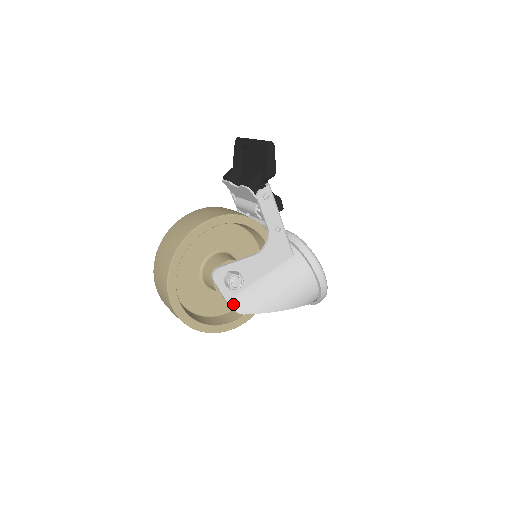
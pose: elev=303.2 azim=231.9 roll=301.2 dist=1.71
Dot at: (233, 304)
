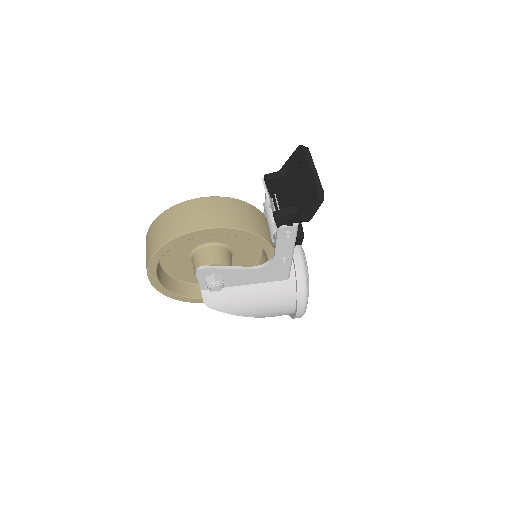
Dot at: (205, 296)
